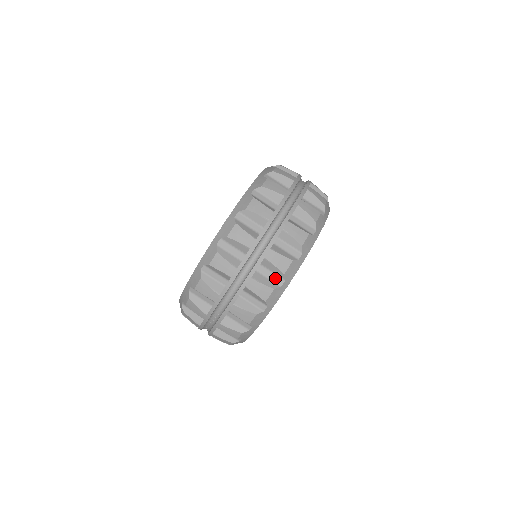
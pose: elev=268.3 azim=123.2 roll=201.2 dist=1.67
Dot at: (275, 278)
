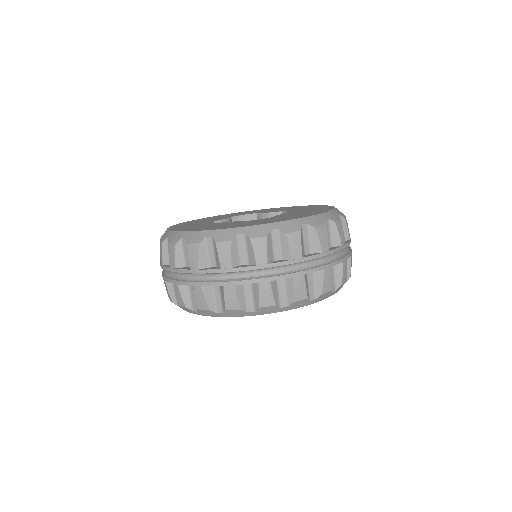
Dot at: occluded
